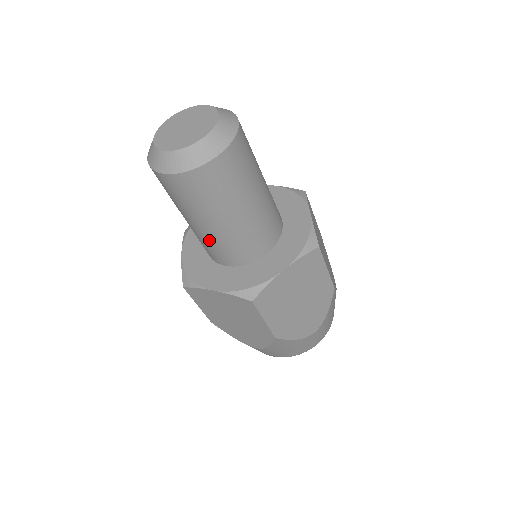
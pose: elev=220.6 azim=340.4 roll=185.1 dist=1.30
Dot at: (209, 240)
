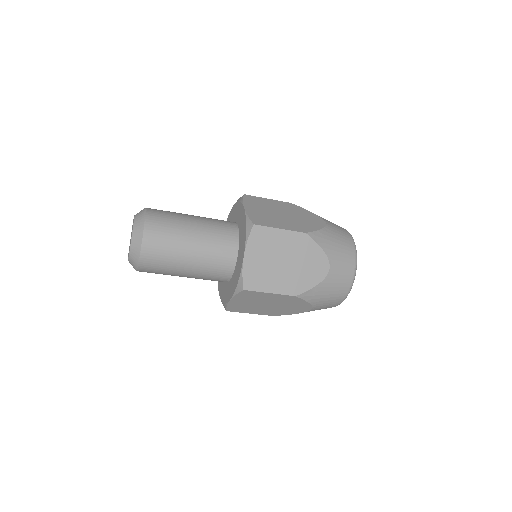
Dot at: occluded
